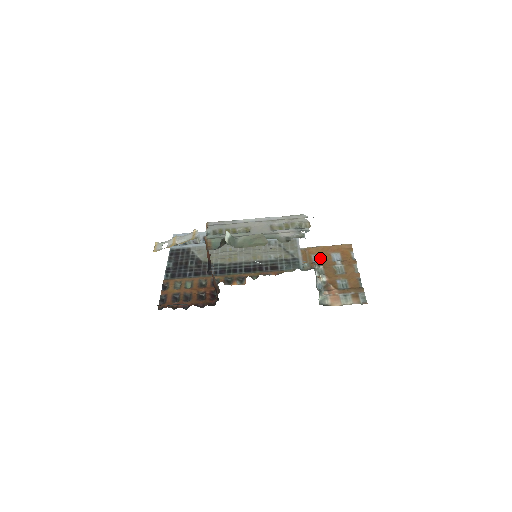
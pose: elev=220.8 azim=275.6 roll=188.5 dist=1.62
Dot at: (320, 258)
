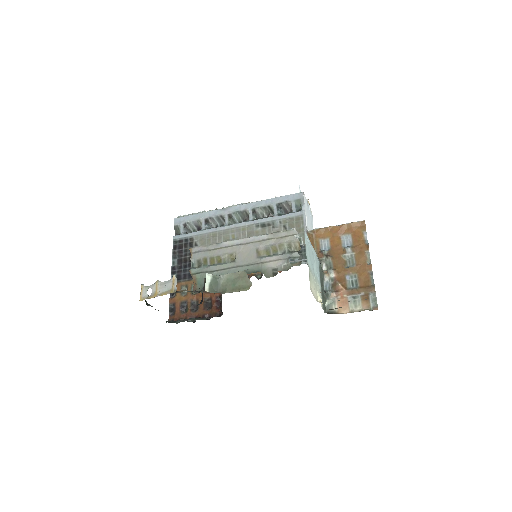
Dot at: (328, 243)
